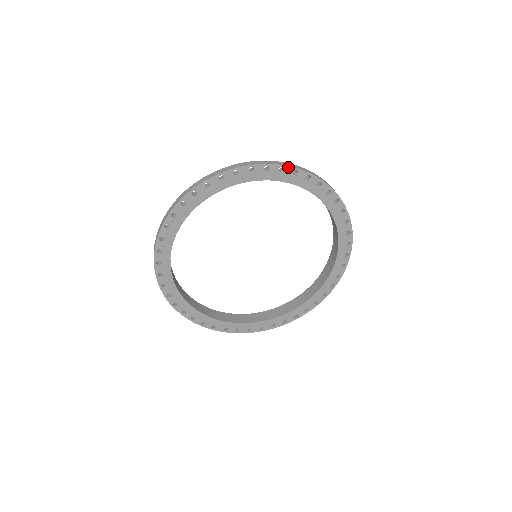
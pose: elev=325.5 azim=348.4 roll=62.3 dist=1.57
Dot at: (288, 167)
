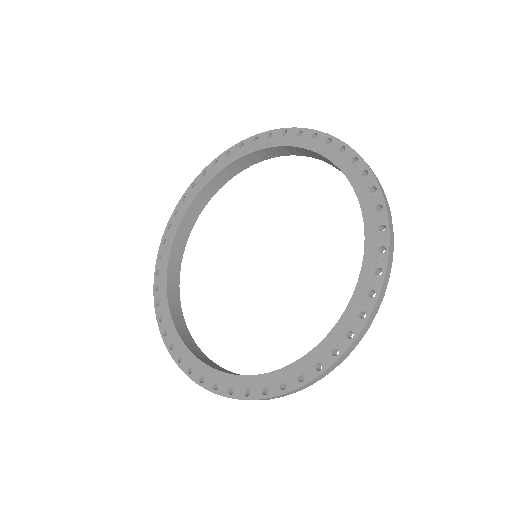
Dot at: (247, 140)
